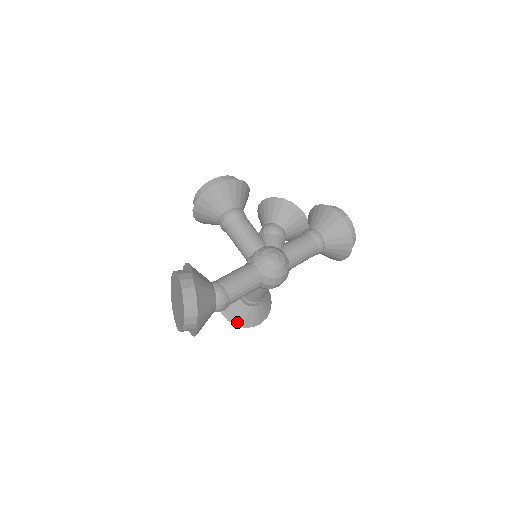
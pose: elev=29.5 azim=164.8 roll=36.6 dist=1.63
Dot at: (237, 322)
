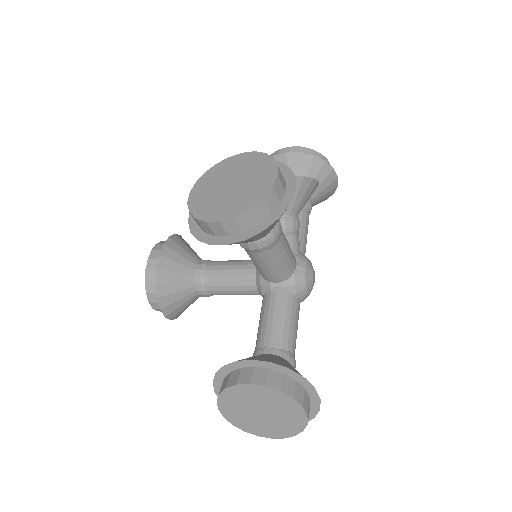
Dot at: occluded
